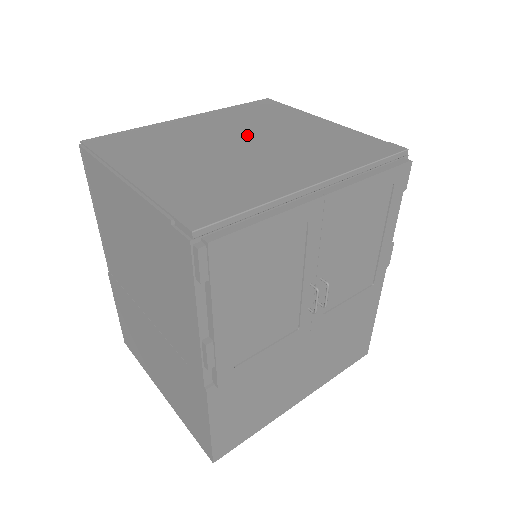
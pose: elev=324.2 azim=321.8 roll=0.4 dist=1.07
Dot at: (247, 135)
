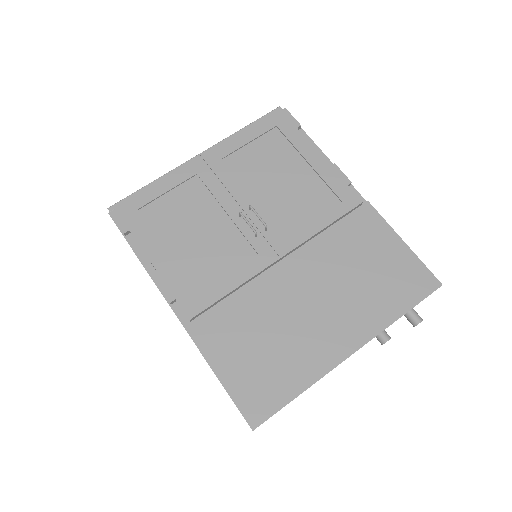
Dot at: occluded
